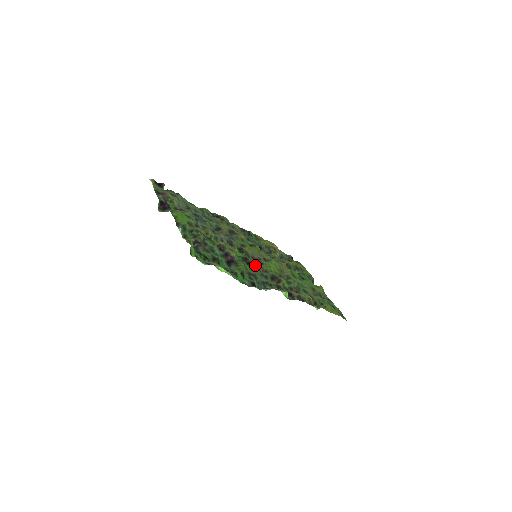
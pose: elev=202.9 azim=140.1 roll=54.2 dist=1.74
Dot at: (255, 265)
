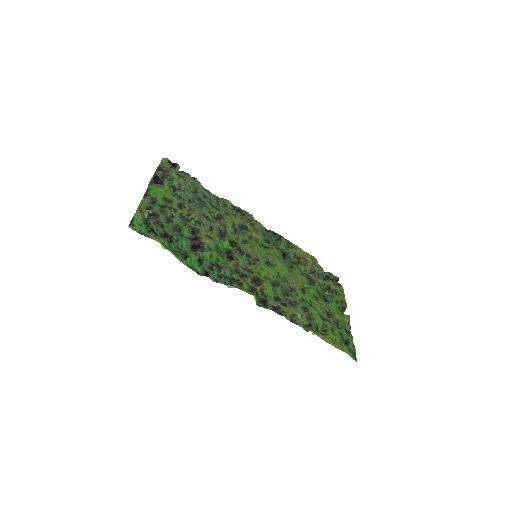
Dot at: (235, 260)
